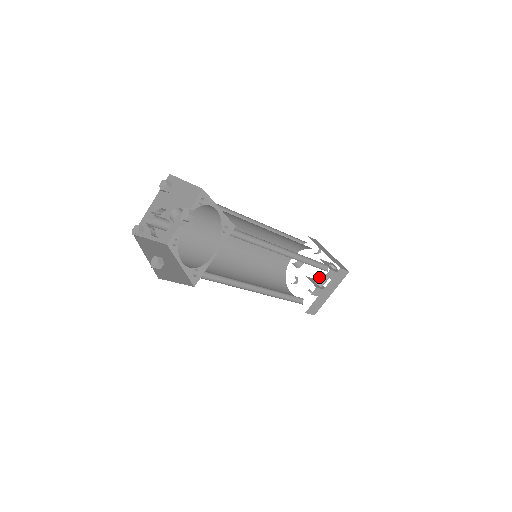
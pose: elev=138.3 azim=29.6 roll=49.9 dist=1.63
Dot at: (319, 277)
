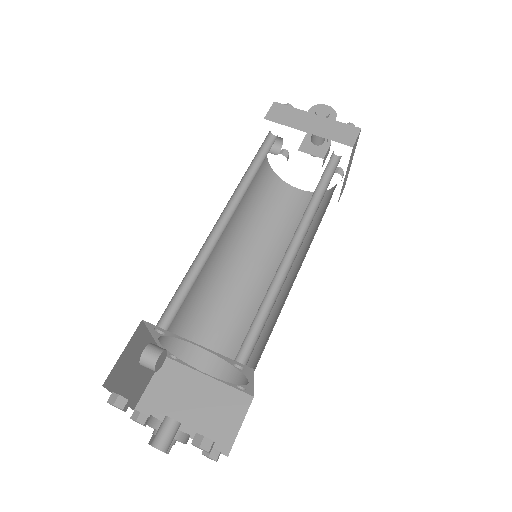
Dot at: (314, 137)
